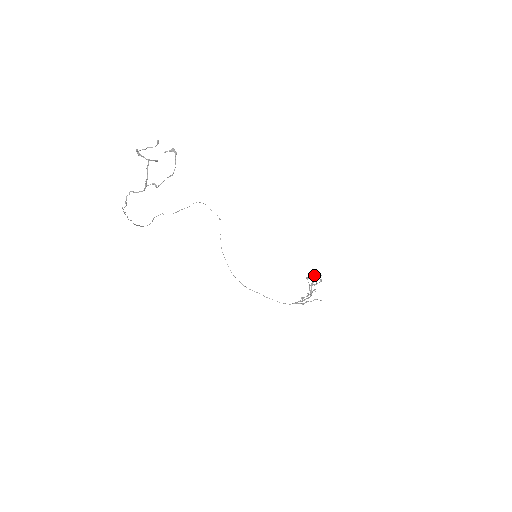
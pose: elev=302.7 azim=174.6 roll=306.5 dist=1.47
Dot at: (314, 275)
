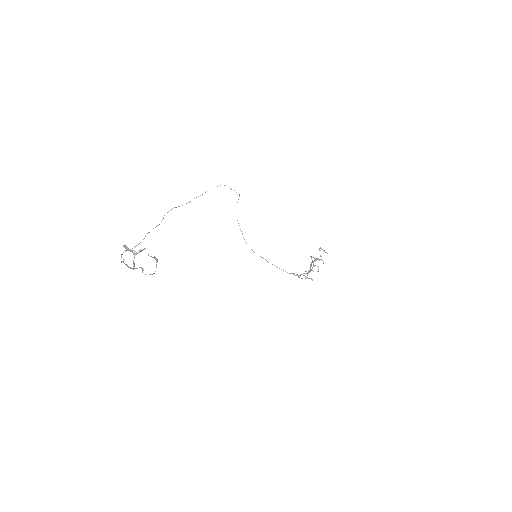
Dot at: (317, 259)
